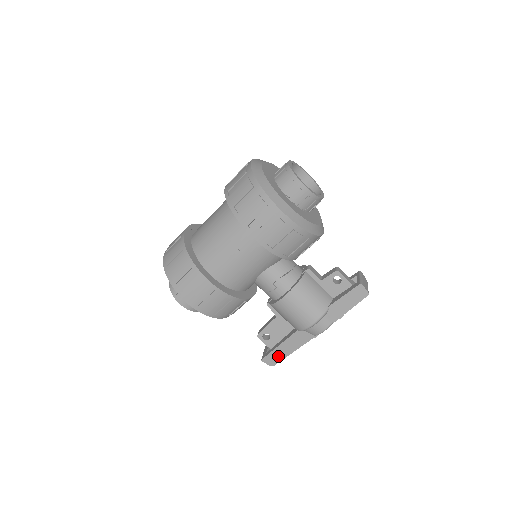
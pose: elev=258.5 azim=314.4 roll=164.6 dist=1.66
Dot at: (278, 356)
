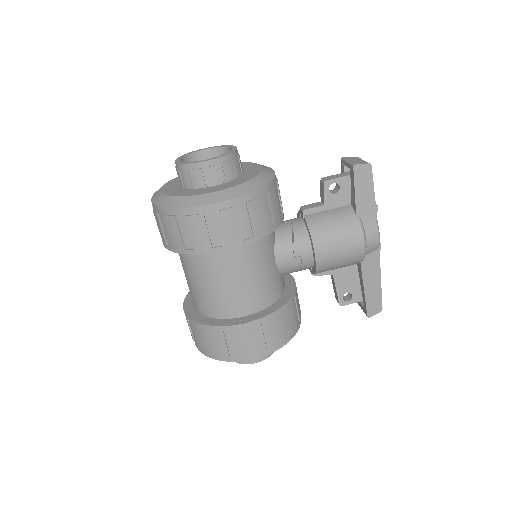
Dot at: (375, 298)
